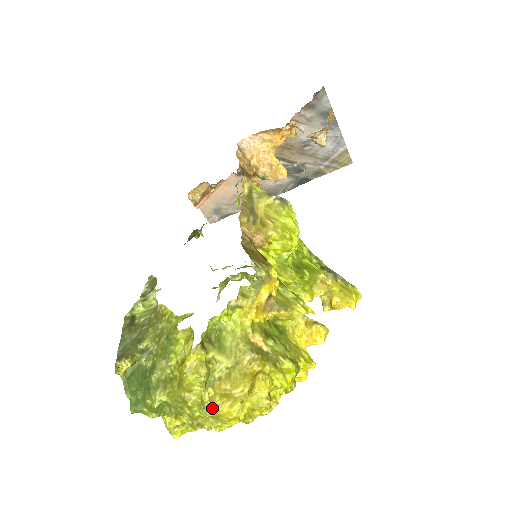
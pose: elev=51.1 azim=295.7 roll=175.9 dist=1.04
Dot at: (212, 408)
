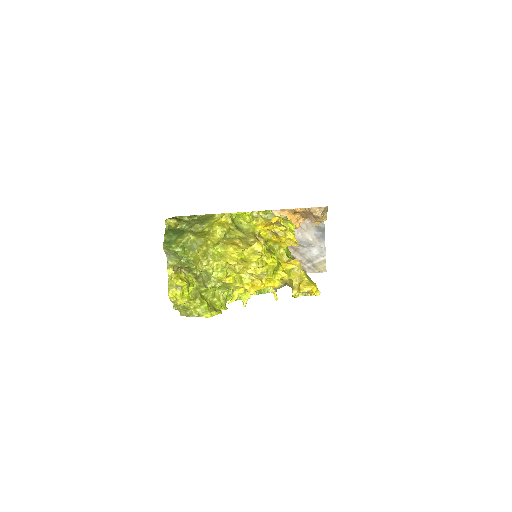
Dot at: (224, 245)
